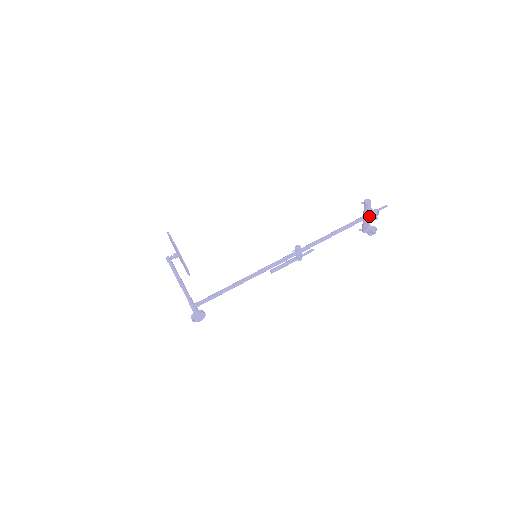
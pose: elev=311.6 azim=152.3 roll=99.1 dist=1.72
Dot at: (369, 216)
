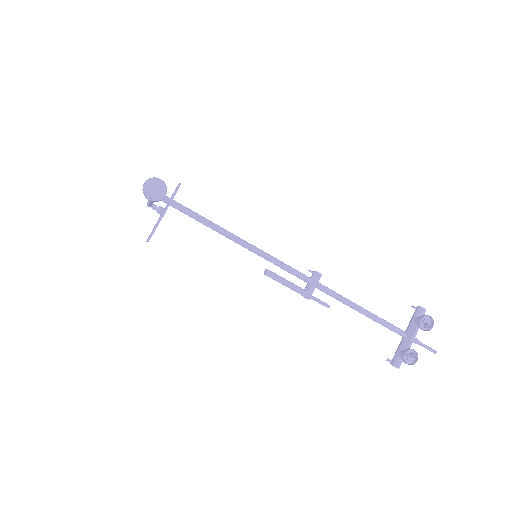
Dot at: (420, 318)
